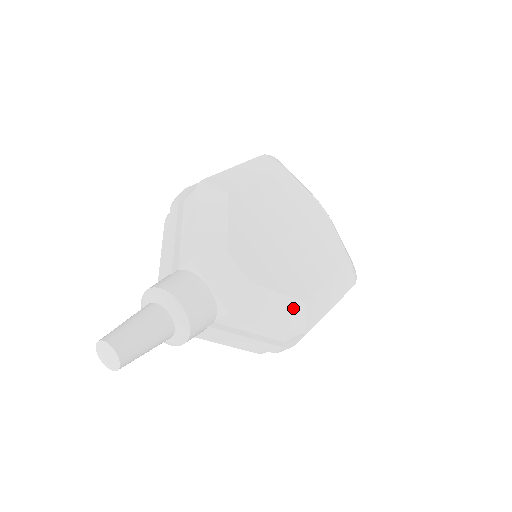
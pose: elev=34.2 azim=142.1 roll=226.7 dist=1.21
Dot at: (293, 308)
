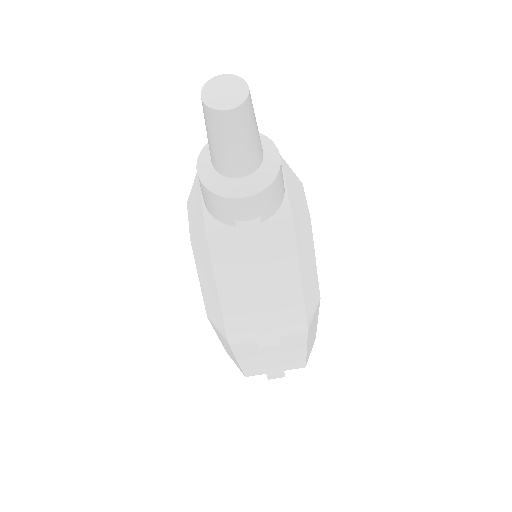
Dot at: (315, 290)
